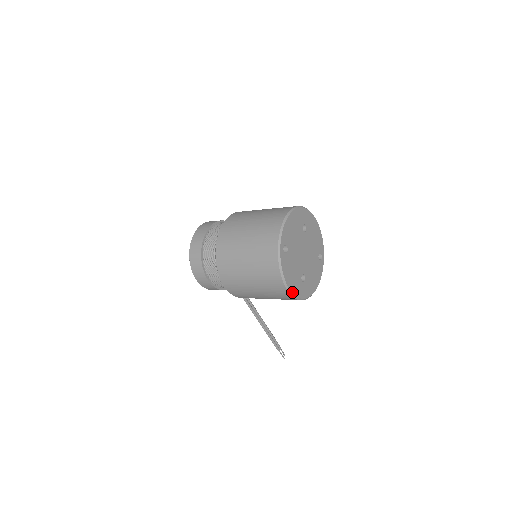
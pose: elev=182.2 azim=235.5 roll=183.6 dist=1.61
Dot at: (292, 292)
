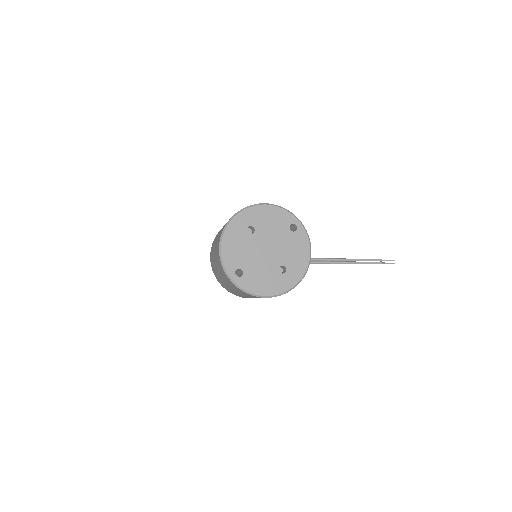
Dot at: (276, 294)
